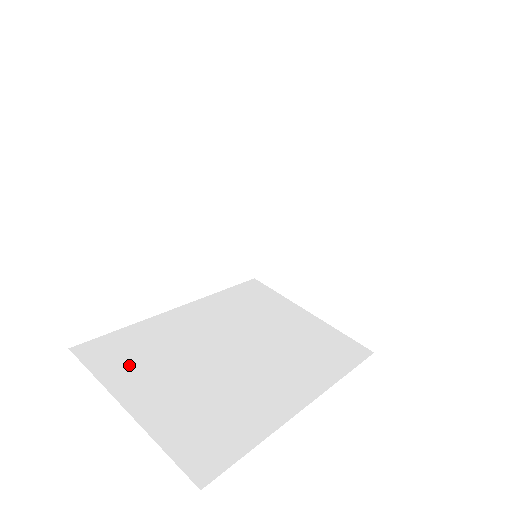
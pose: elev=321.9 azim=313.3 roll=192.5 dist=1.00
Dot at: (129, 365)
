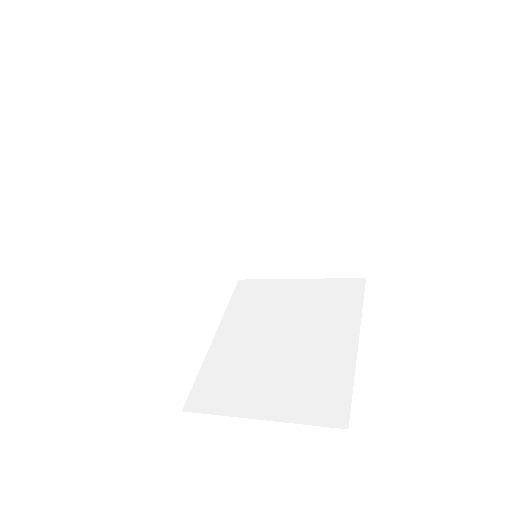
Dot at: occluded
